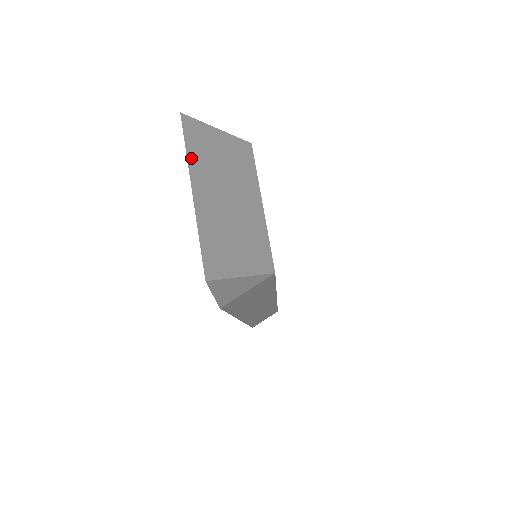
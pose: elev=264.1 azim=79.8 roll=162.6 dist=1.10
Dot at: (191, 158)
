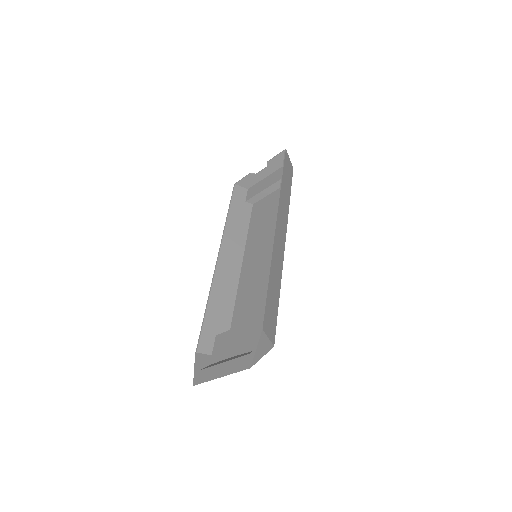
Dot at: (235, 372)
